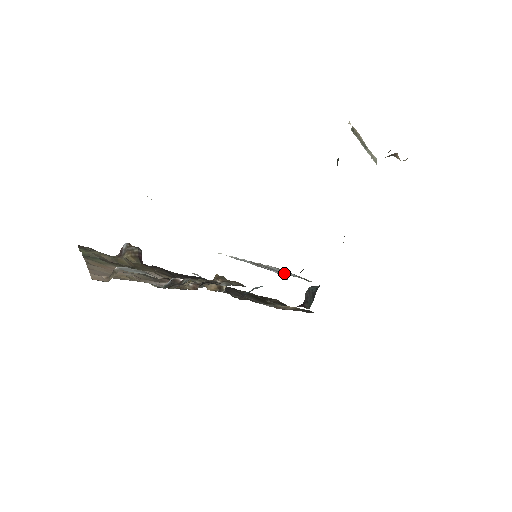
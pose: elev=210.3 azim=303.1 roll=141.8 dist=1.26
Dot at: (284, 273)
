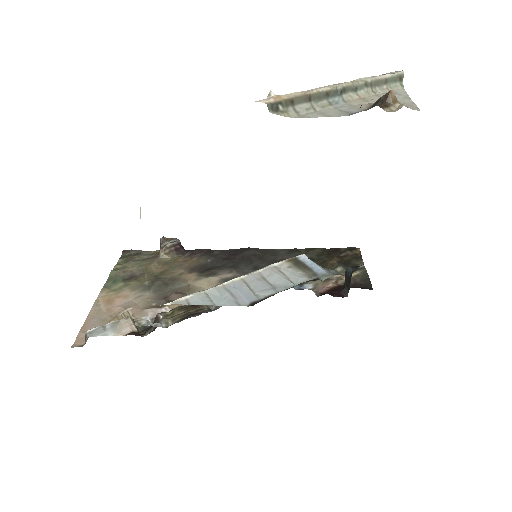
Dot at: (272, 289)
